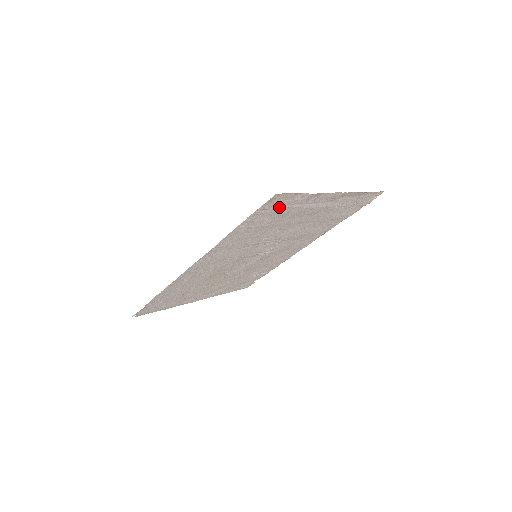
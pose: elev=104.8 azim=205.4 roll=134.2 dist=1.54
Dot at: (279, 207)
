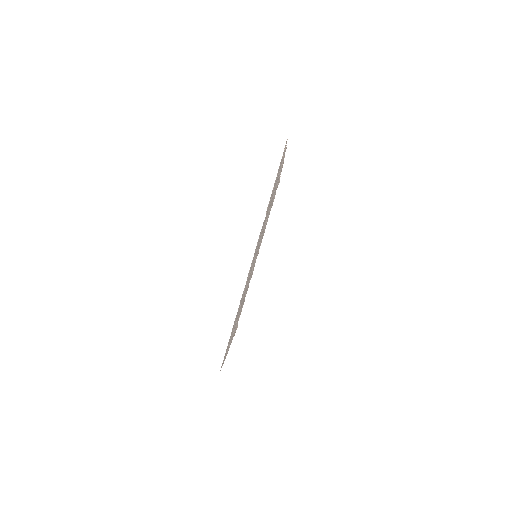
Dot at: (281, 162)
